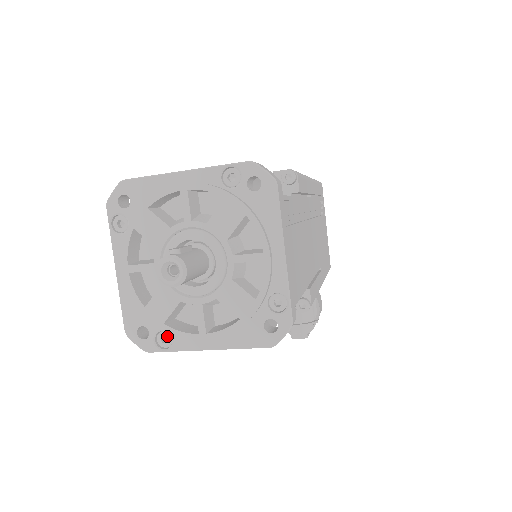
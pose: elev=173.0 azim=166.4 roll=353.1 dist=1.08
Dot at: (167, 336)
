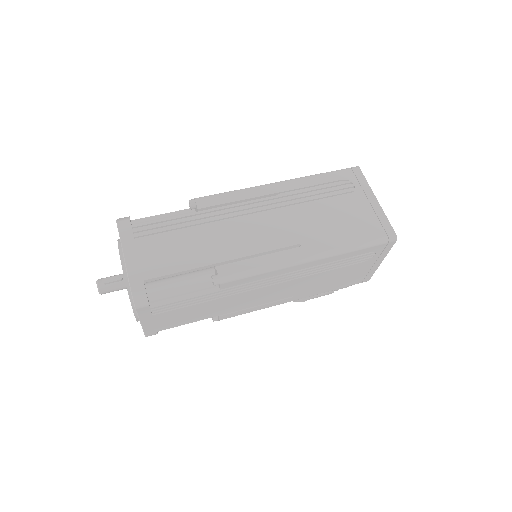
Dot at: occluded
